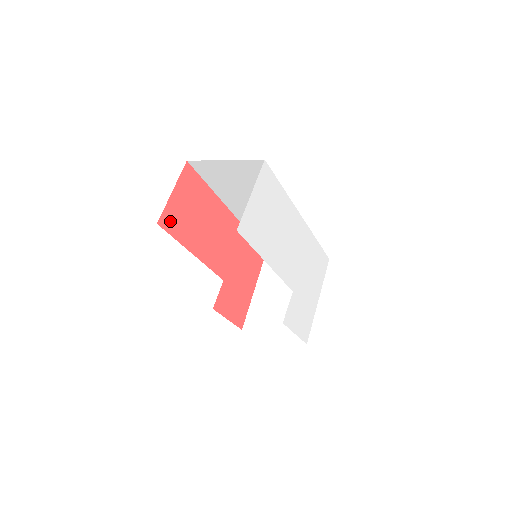
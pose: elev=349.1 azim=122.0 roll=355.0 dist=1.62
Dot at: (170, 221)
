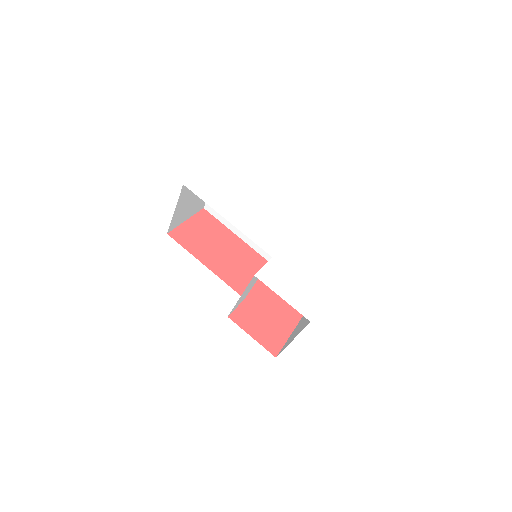
Dot at: (181, 236)
